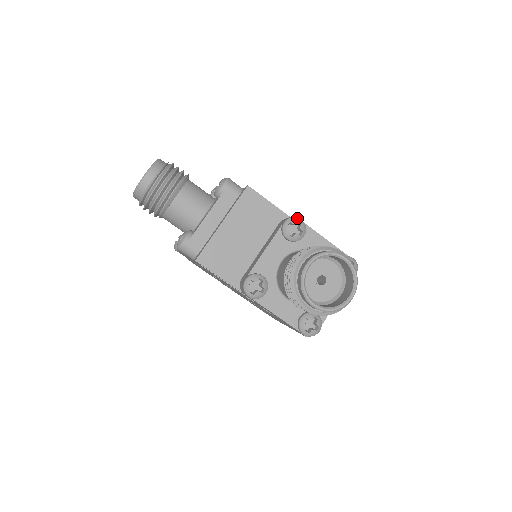
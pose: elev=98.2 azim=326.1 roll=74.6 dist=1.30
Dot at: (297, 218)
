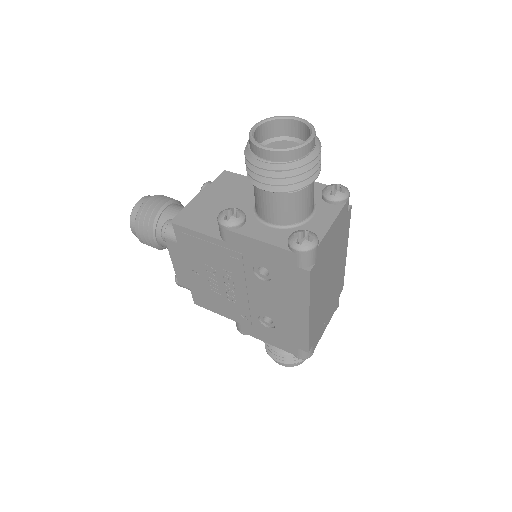
Dot at: occluded
